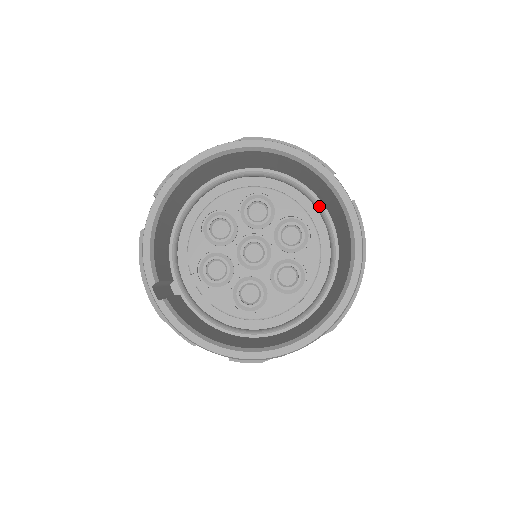
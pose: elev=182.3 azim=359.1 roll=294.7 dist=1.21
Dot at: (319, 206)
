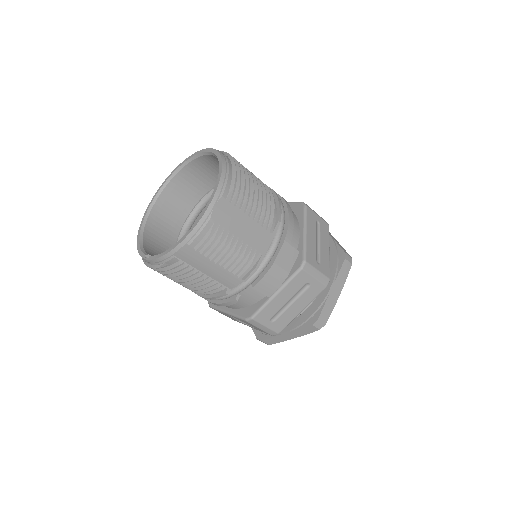
Dot at: occluded
